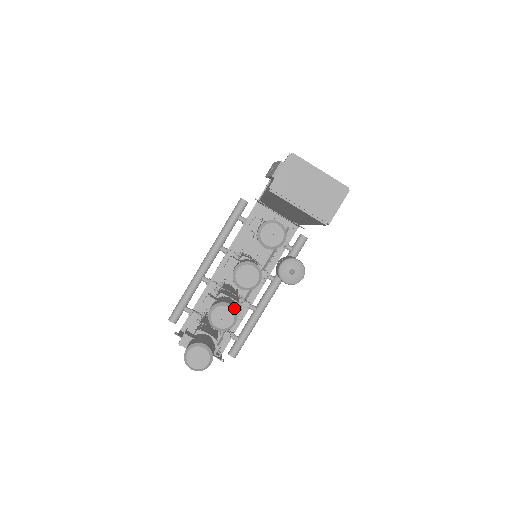
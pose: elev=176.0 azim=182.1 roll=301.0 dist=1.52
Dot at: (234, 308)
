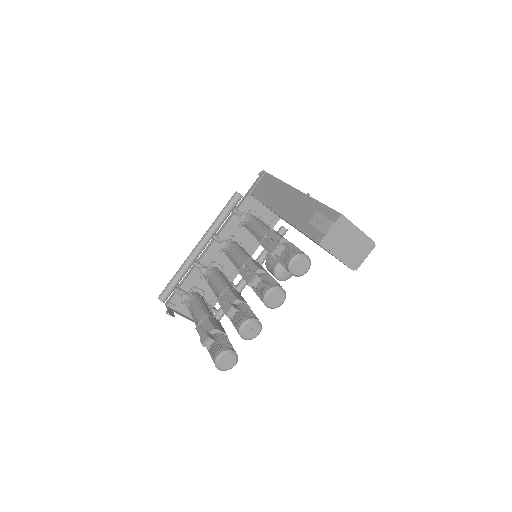
Dot at: (260, 322)
